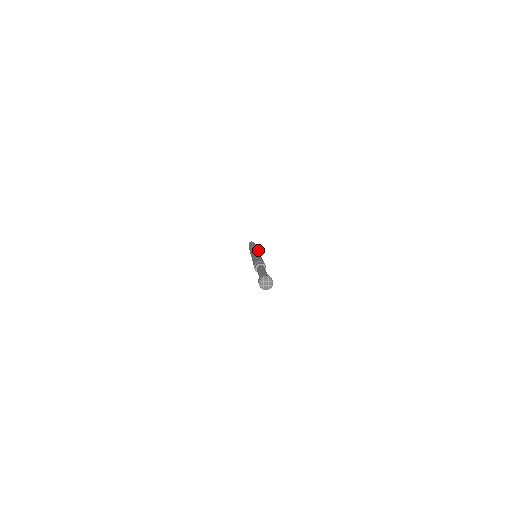
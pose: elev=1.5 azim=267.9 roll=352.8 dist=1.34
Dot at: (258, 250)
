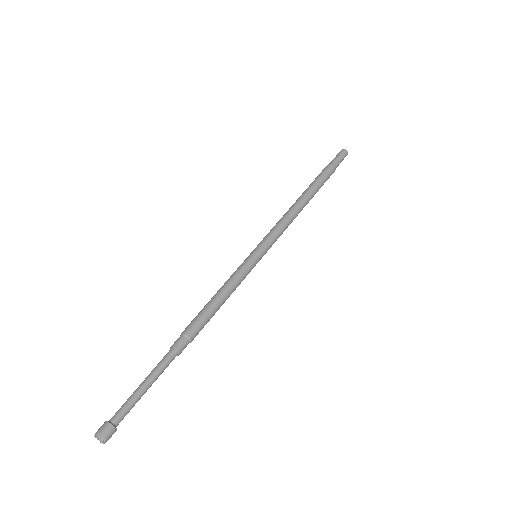
Dot at: (278, 226)
